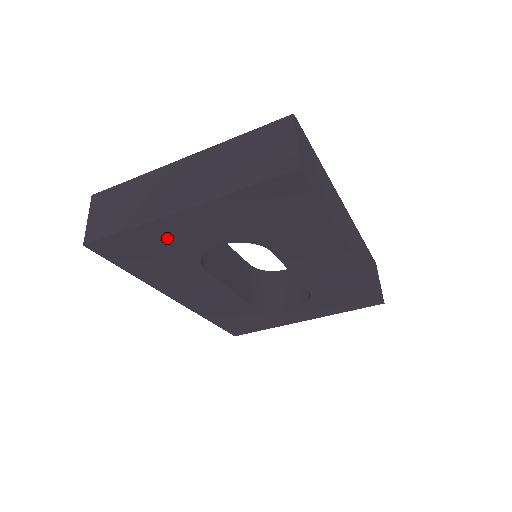
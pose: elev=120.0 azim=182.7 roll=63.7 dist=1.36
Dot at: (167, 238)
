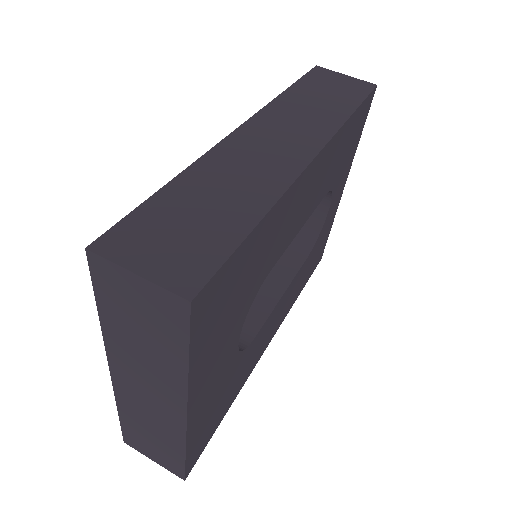
Dot at: (209, 405)
